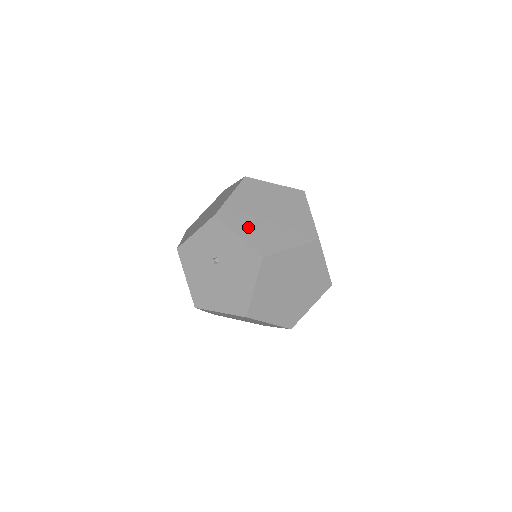
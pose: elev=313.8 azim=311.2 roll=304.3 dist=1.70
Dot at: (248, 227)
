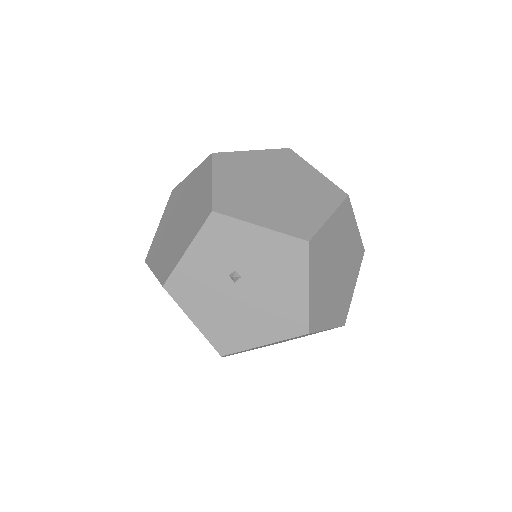
Dot at: (263, 211)
